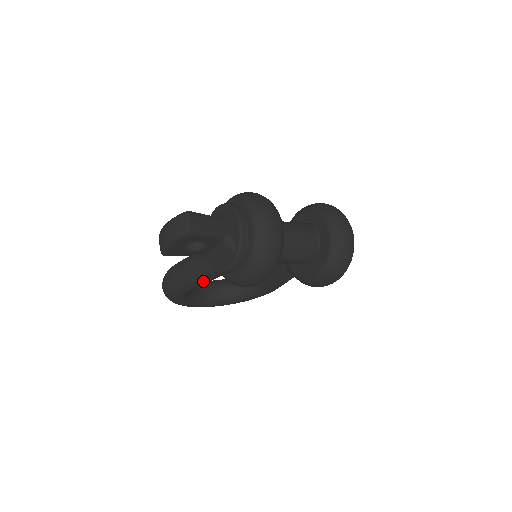
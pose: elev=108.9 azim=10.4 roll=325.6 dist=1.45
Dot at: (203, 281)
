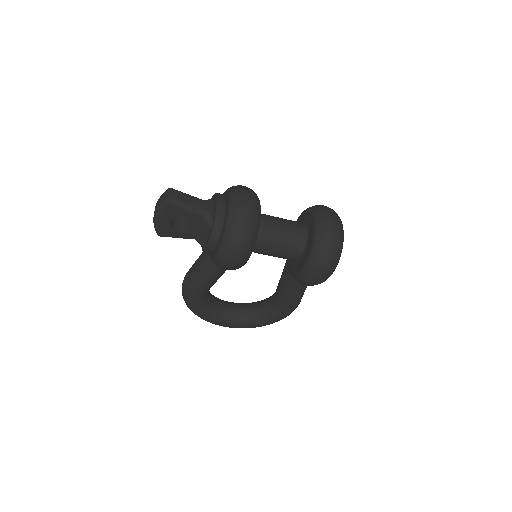
Dot at: (207, 278)
